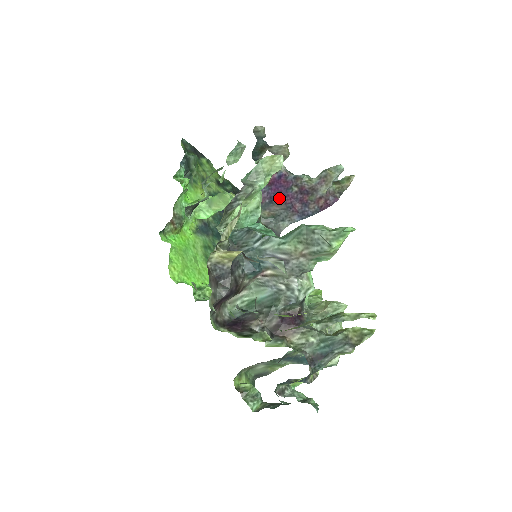
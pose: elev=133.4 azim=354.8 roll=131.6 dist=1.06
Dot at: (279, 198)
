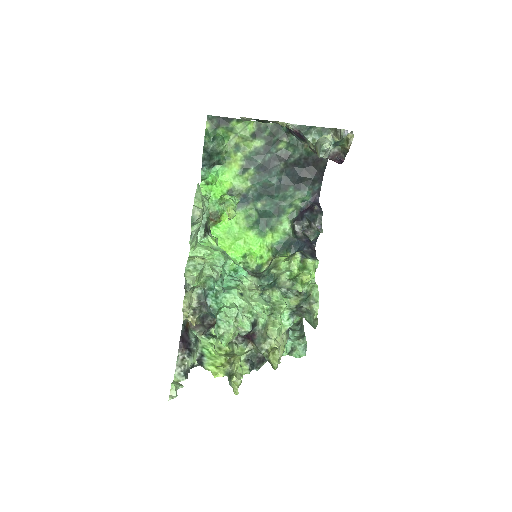
Dot at: occluded
